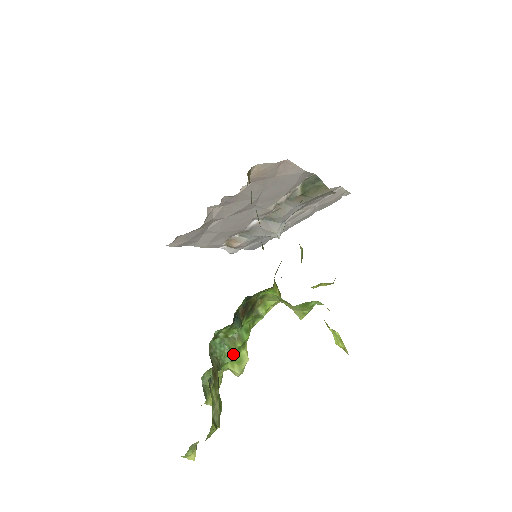
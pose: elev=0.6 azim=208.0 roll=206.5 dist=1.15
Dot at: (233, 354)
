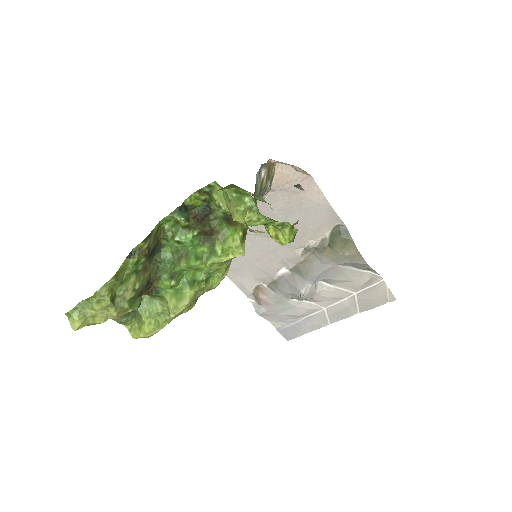
Dot at: (175, 276)
